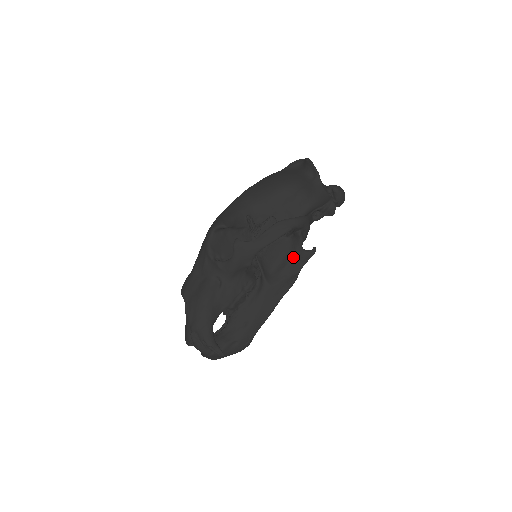
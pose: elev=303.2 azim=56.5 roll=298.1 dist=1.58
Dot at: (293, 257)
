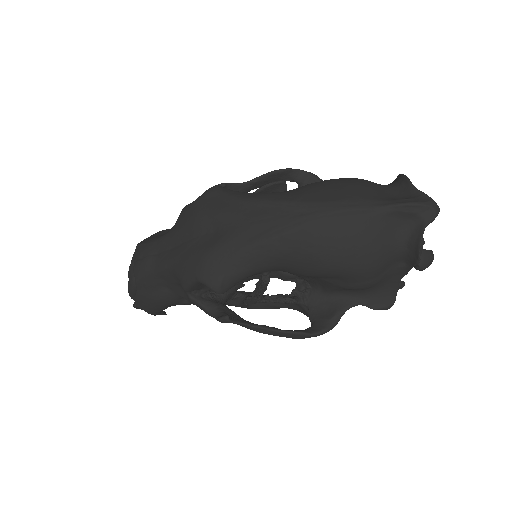
Dot at: occluded
